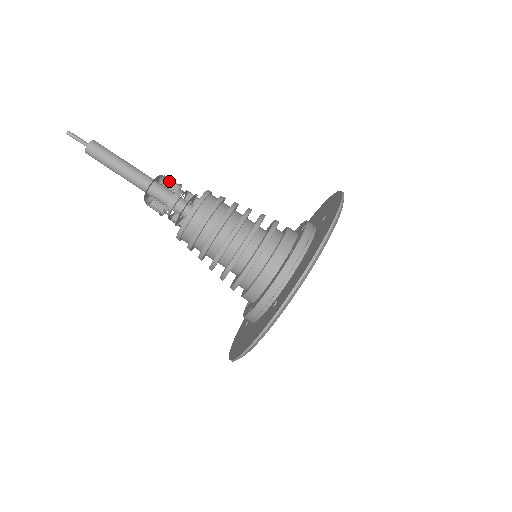
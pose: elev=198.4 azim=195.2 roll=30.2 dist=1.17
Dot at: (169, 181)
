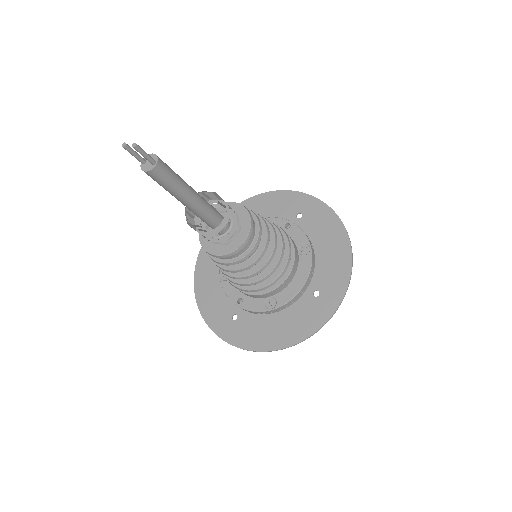
Dot at: occluded
